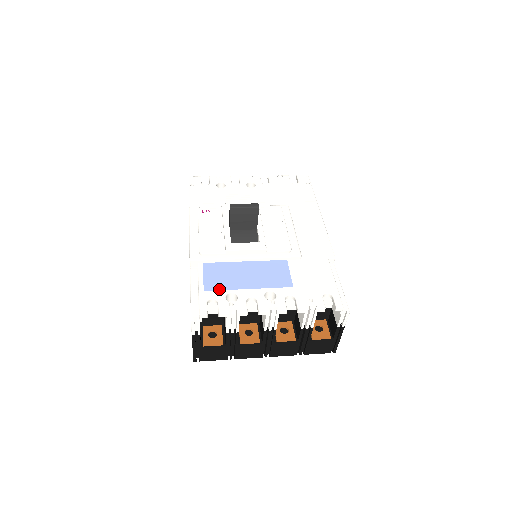
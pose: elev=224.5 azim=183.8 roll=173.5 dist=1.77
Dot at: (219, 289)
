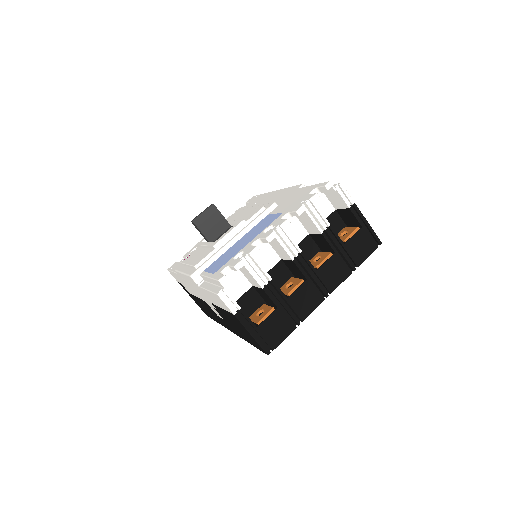
Dot at: (225, 263)
